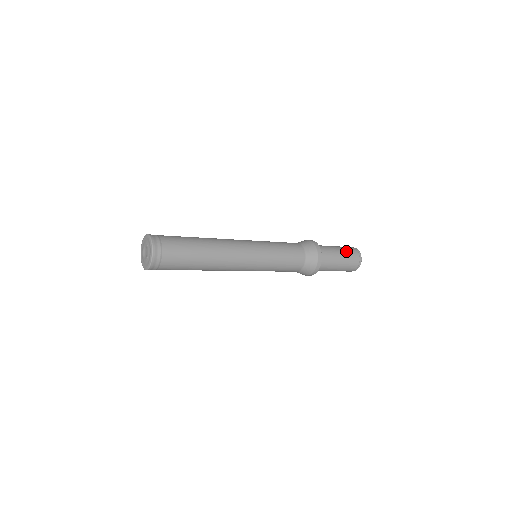
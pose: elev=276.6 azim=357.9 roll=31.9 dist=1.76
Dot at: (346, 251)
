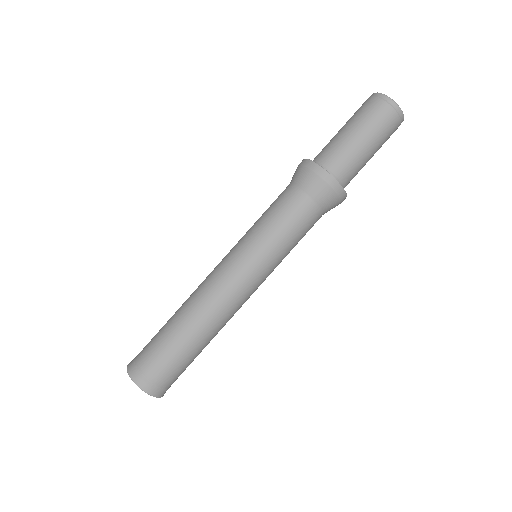
Dot at: (356, 117)
